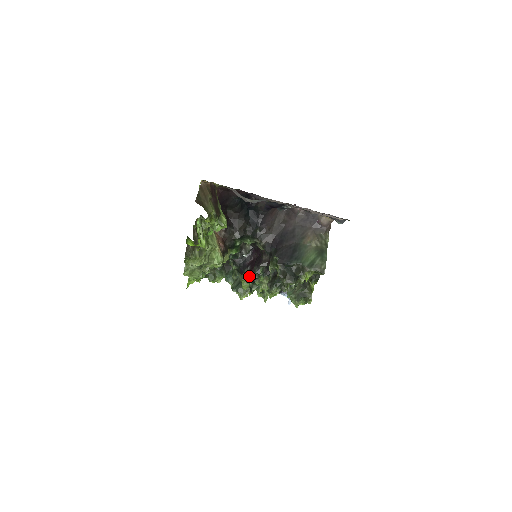
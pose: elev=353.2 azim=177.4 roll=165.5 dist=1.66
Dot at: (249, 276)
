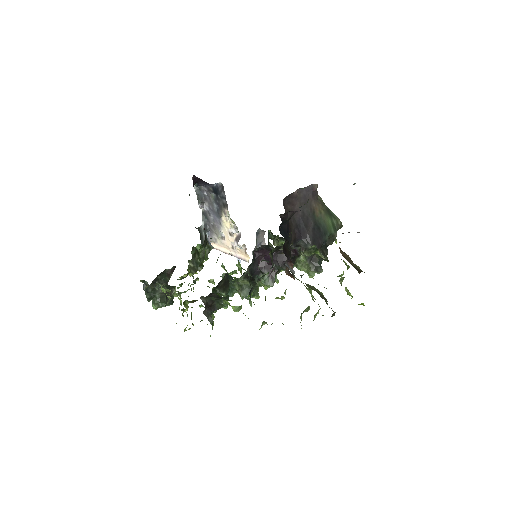
Dot at: occluded
